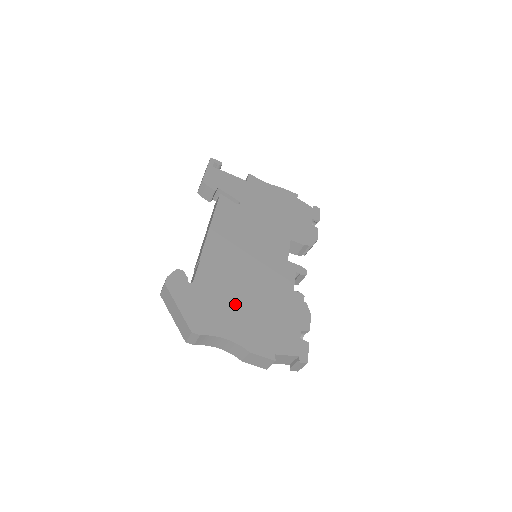
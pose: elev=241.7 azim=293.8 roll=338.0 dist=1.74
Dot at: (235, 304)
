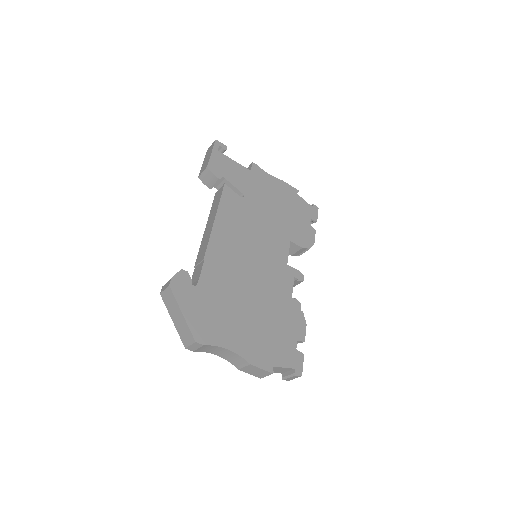
Dot at: (237, 311)
